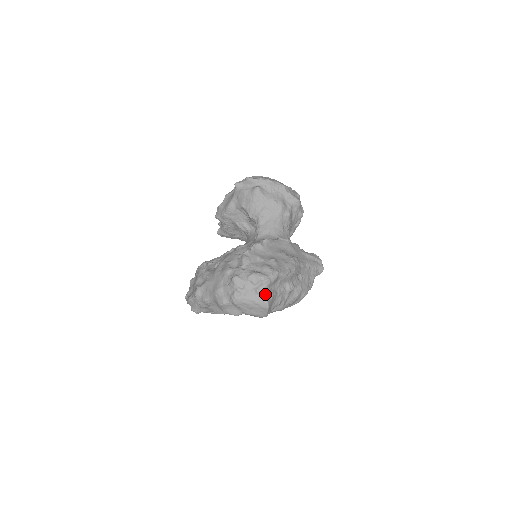
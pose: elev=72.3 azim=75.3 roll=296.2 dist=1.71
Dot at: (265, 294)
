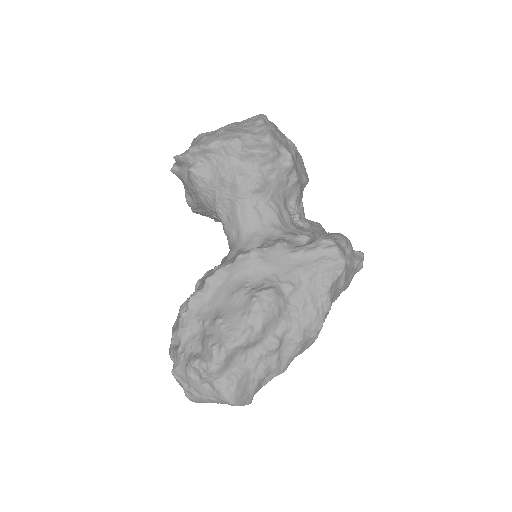
Dot at: (219, 388)
